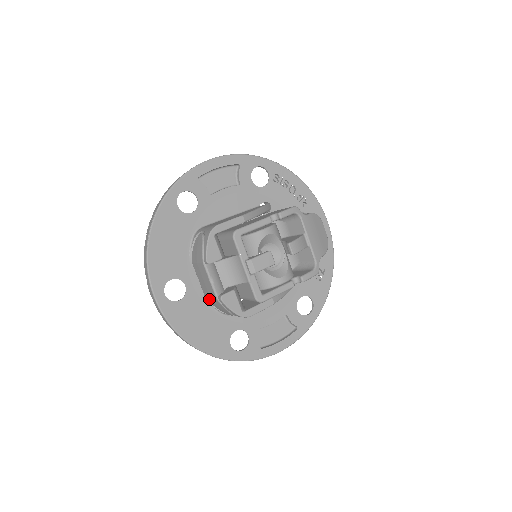
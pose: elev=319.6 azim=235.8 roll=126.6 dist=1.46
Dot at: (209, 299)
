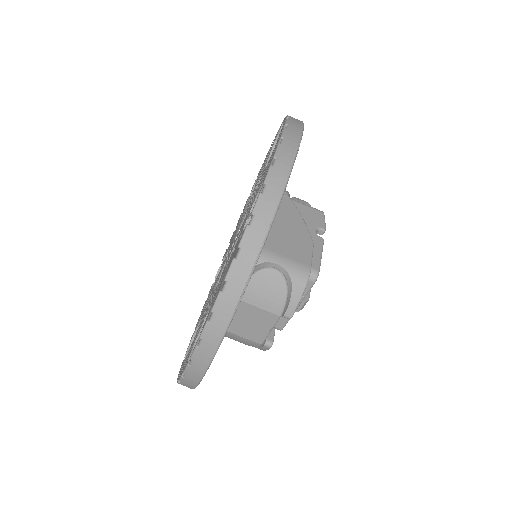
Dot at: (232, 334)
